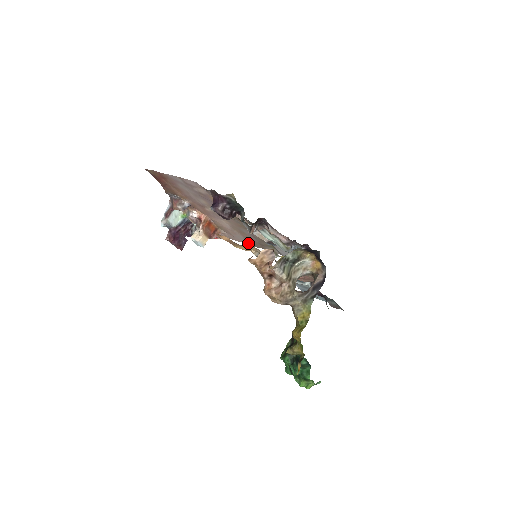
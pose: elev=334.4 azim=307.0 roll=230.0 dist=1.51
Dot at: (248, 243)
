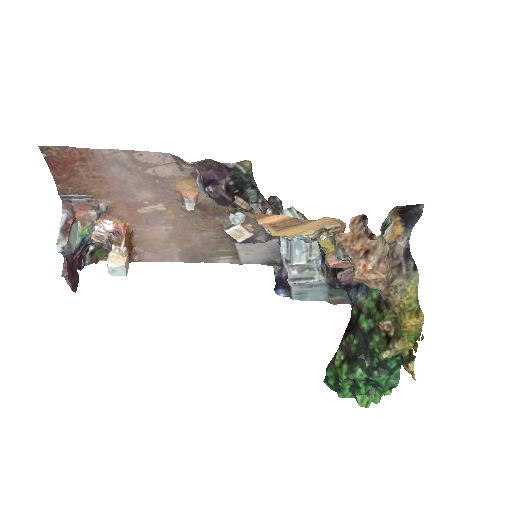
Dot at: (179, 260)
